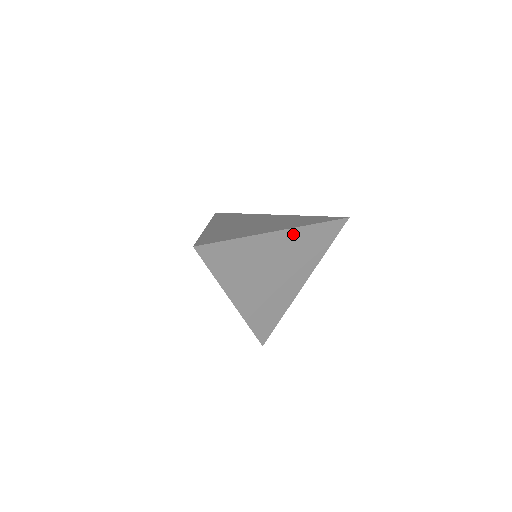
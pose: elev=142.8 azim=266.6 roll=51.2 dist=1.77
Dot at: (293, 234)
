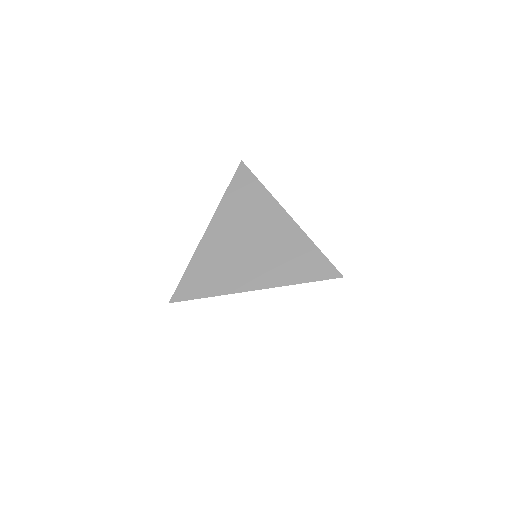
Dot at: (294, 231)
